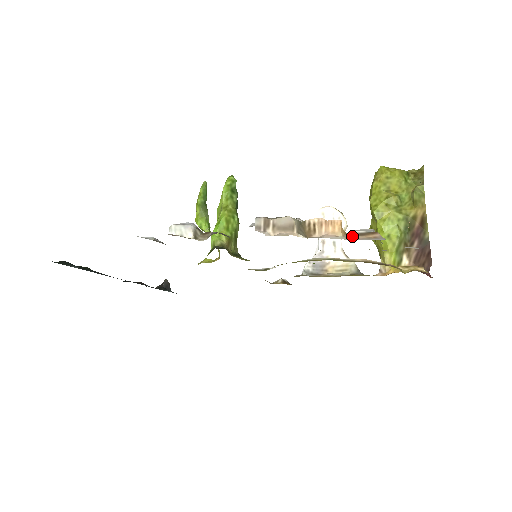
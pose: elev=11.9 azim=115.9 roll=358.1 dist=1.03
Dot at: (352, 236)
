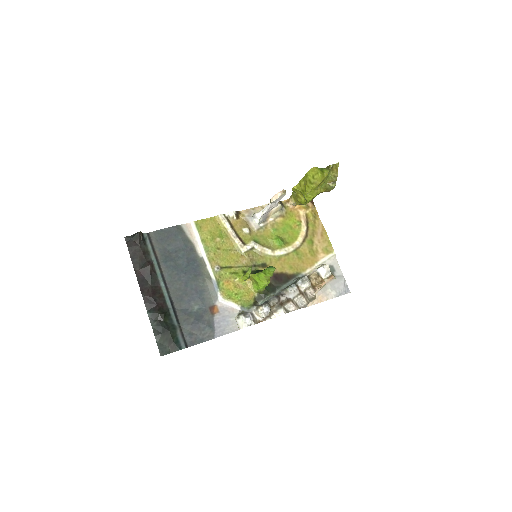
Dot at: (326, 281)
